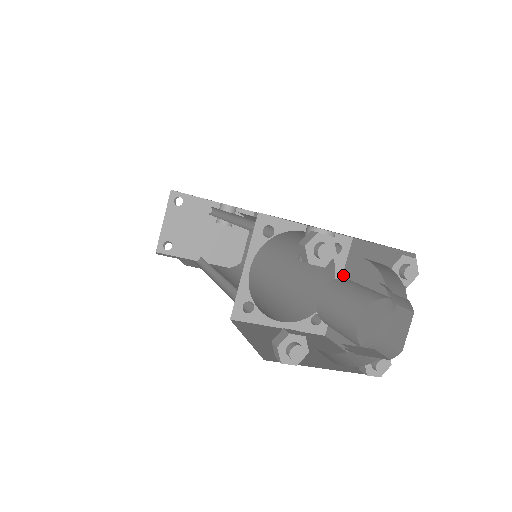
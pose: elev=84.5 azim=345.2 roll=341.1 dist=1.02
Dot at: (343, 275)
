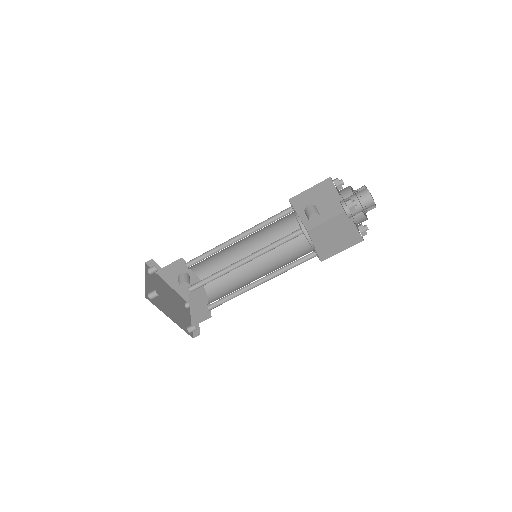
Dot at: (313, 241)
